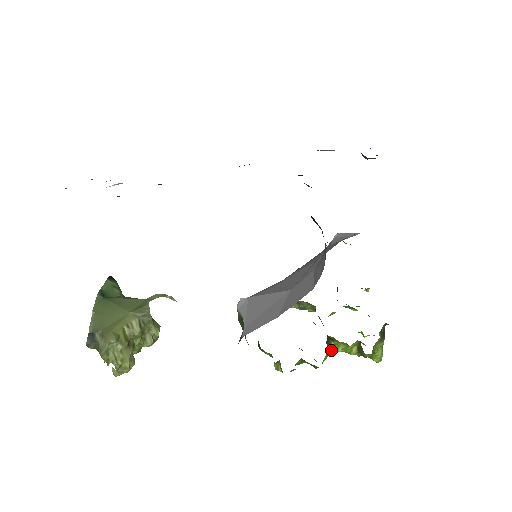
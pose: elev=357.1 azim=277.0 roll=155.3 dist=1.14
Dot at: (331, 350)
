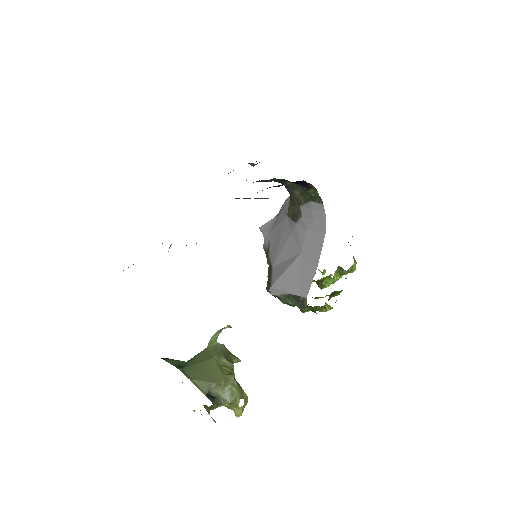
Dot at: (332, 282)
